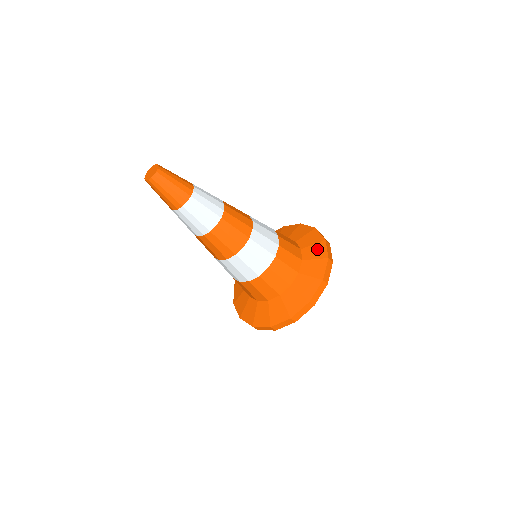
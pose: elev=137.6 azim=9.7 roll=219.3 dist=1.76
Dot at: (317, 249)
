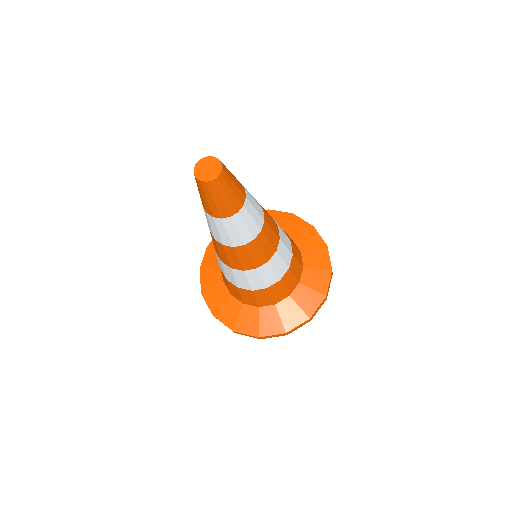
Dot at: (295, 224)
